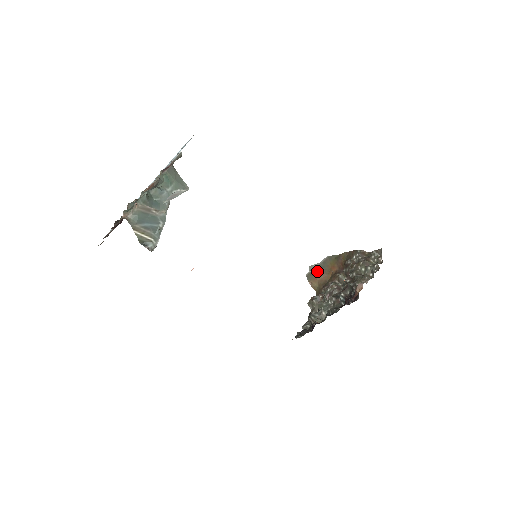
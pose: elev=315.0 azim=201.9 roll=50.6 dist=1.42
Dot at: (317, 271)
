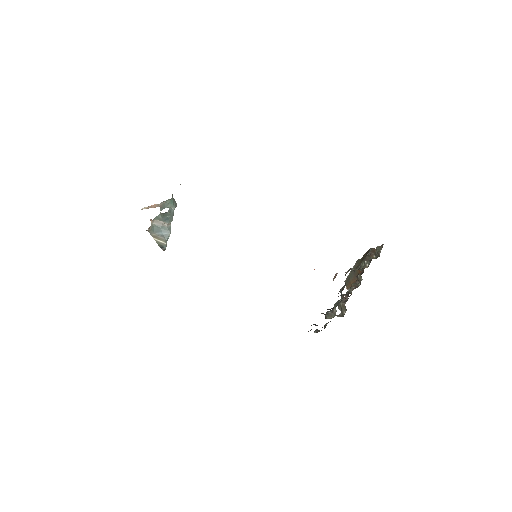
Dot at: (351, 276)
